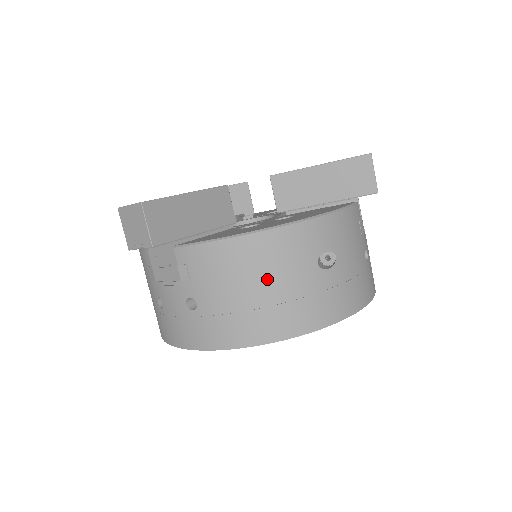
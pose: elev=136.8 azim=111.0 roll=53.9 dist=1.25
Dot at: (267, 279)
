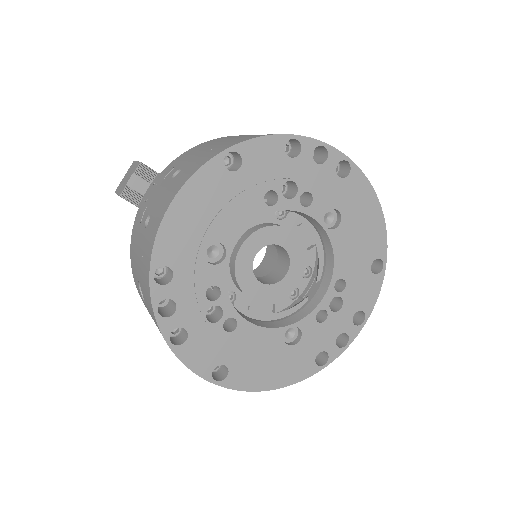
Dot at: (240, 136)
